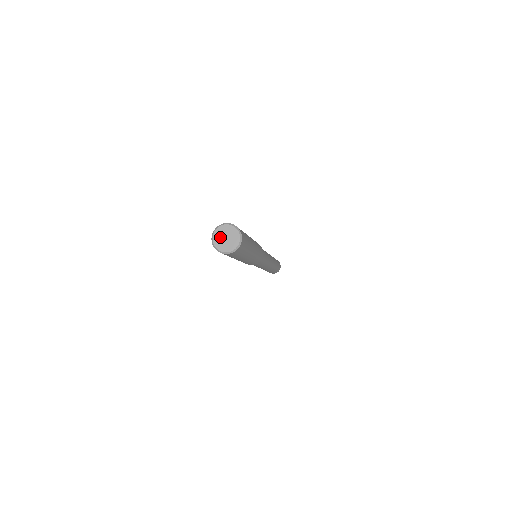
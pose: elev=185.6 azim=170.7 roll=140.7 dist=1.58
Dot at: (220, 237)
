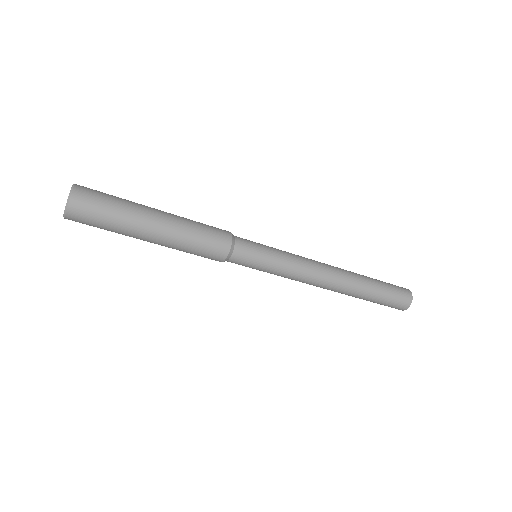
Dot at: occluded
